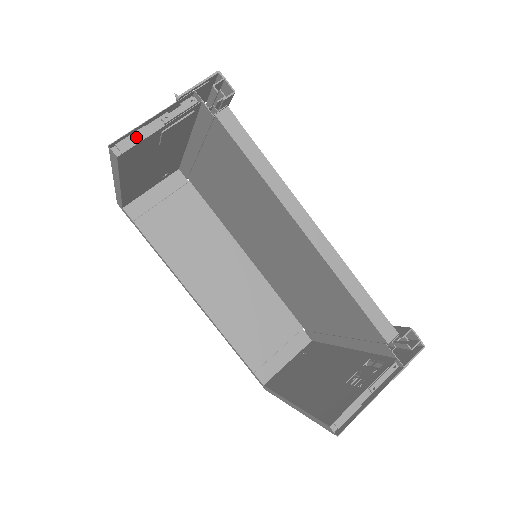
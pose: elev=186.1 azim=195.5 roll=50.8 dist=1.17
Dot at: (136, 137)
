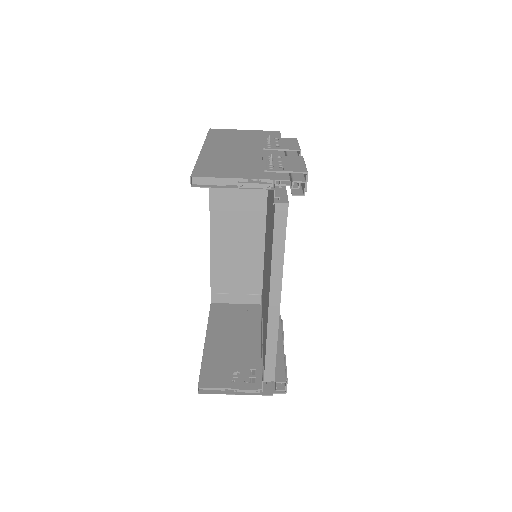
Dot at: (214, 179)
